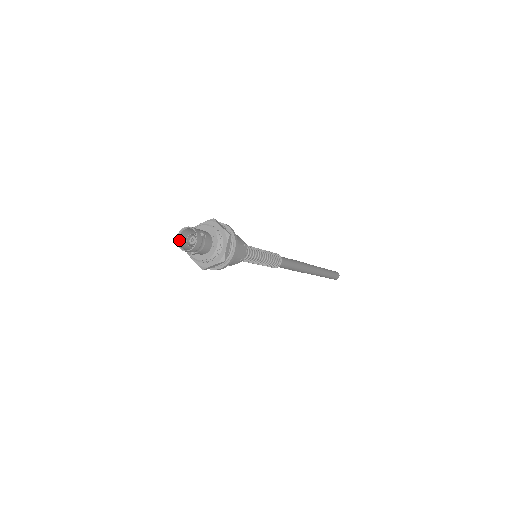
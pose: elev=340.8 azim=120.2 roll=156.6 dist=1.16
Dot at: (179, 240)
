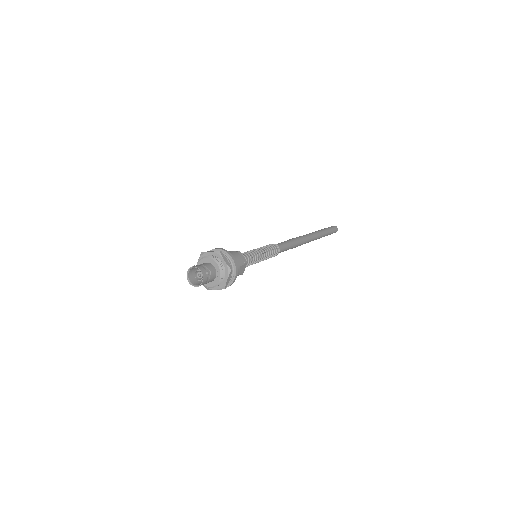
Dot at: (188, 274)
